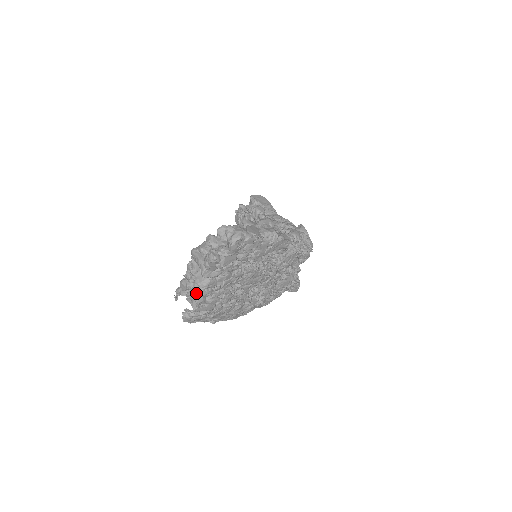
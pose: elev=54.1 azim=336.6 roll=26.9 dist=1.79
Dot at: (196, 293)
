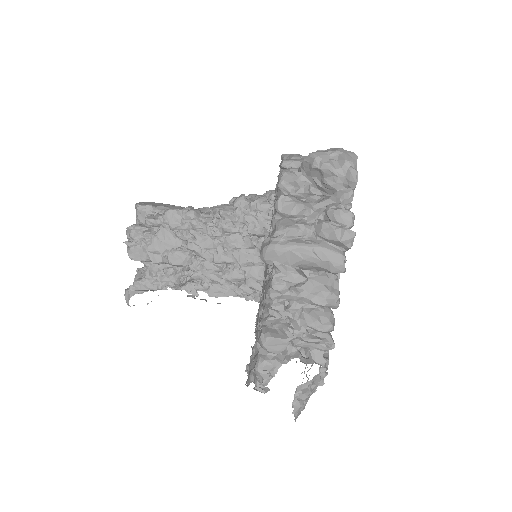
Dot at: (327, 326)
